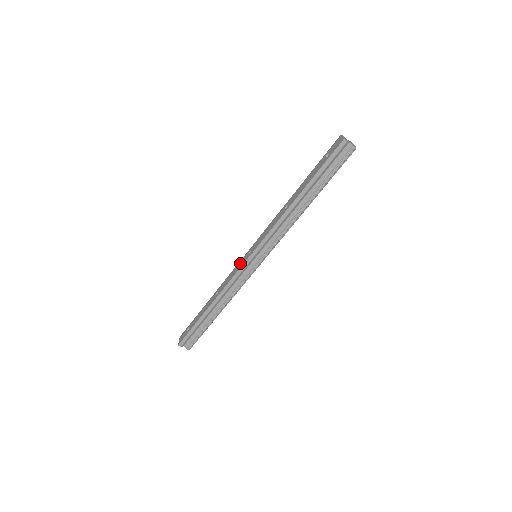
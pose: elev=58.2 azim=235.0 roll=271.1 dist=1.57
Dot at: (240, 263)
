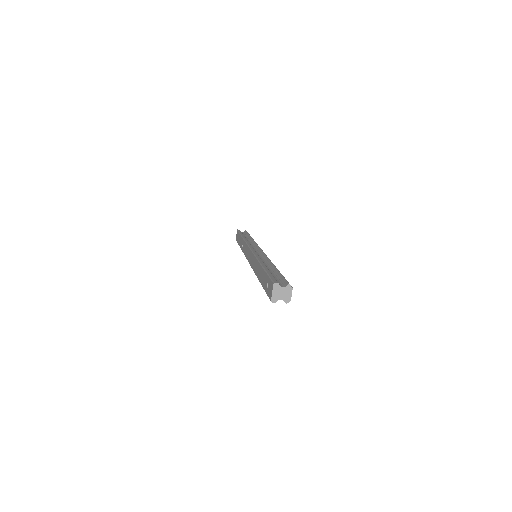
Dot at: (247, 251)
